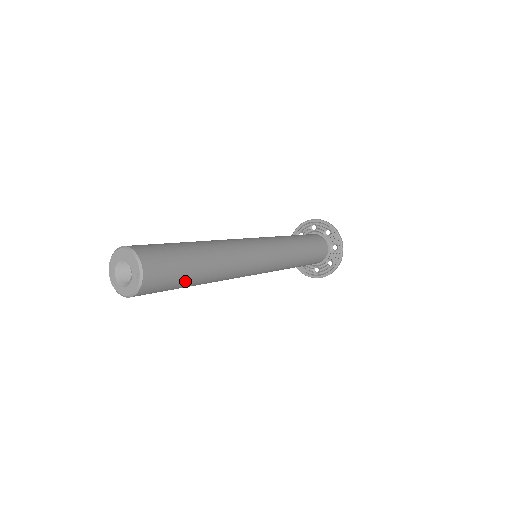
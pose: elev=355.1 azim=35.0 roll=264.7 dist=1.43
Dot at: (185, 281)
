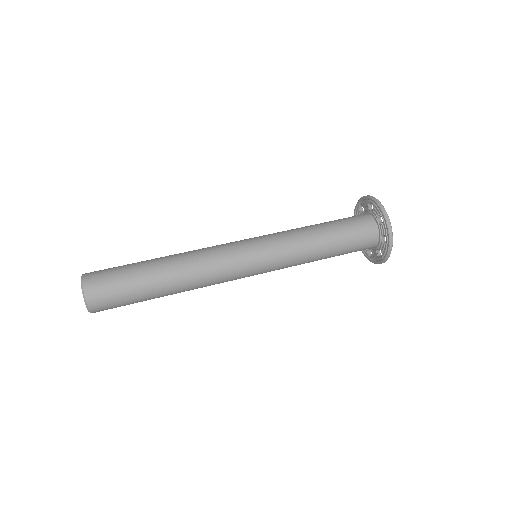
Dot at: (138, 290)
